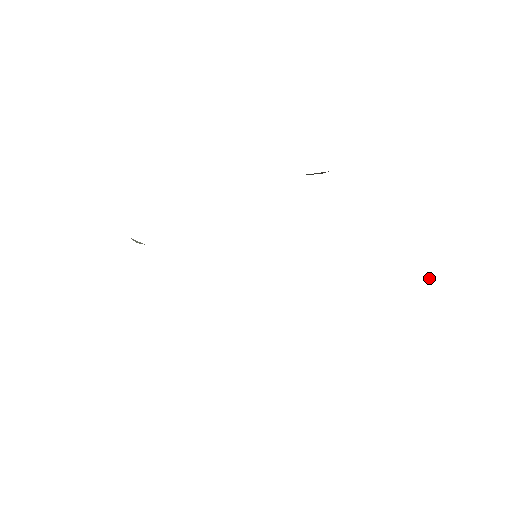
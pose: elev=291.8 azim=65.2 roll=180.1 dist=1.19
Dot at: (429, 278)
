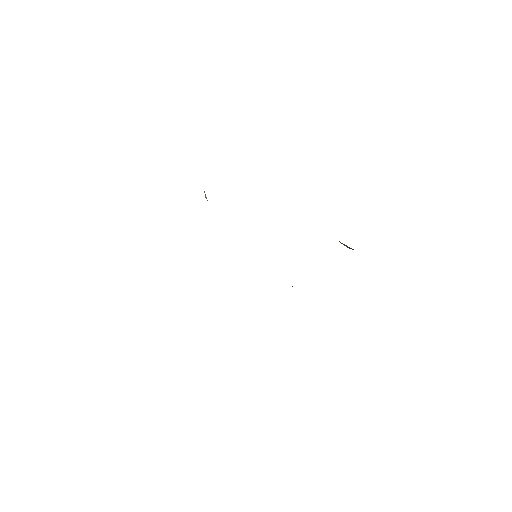
Dot at: occluded
